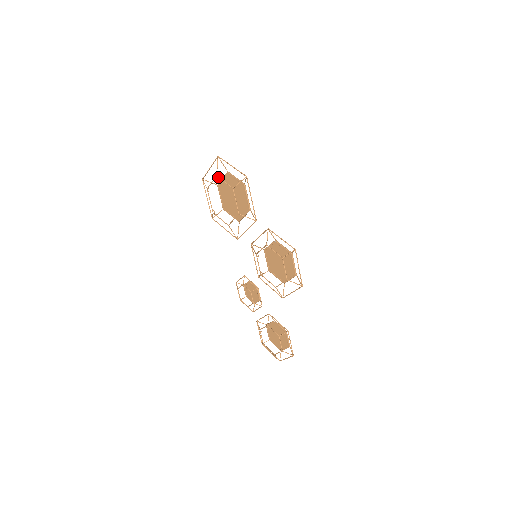
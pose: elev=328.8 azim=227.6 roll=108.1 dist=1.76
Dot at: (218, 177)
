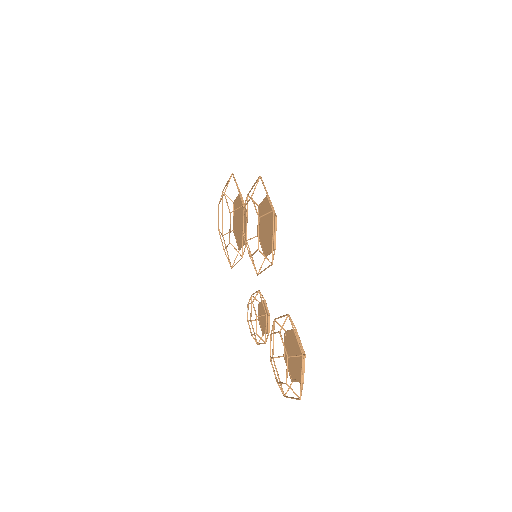
Dot at: (219, 202)
